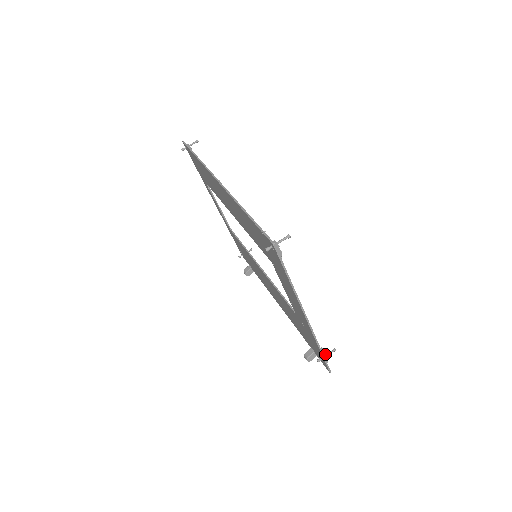
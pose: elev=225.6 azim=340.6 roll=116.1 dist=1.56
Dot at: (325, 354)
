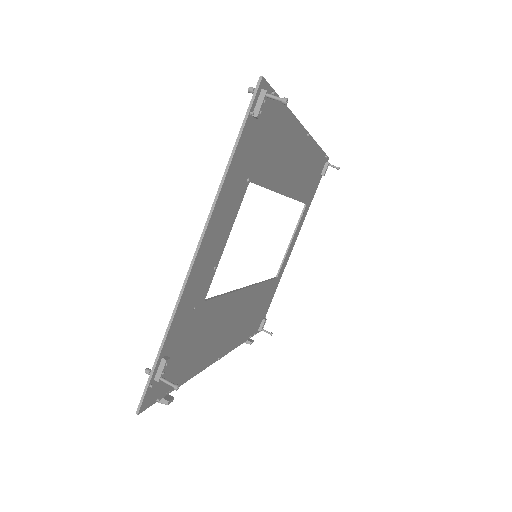
Dot at: (162, 371)
